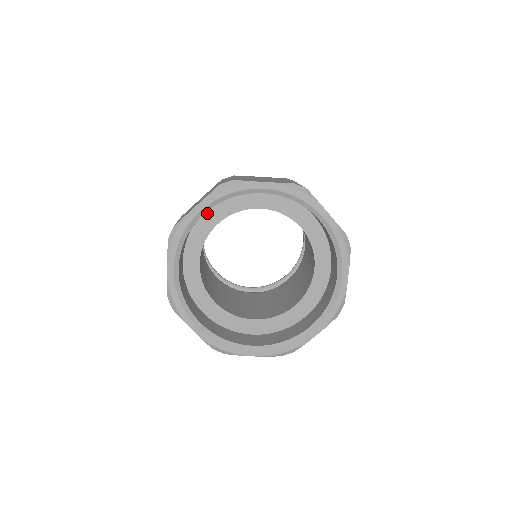
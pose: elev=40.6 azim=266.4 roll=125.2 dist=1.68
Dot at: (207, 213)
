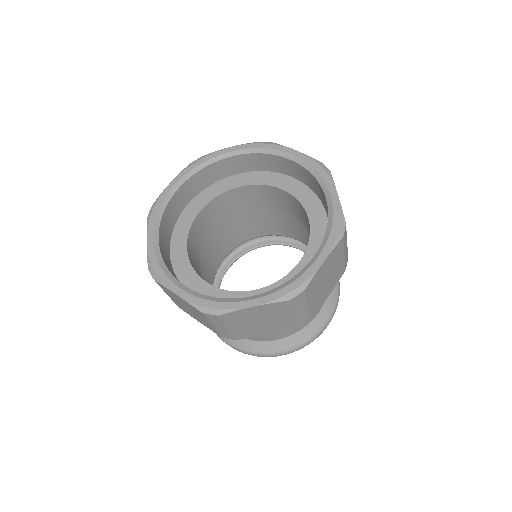
Dot at: (190, 205)
